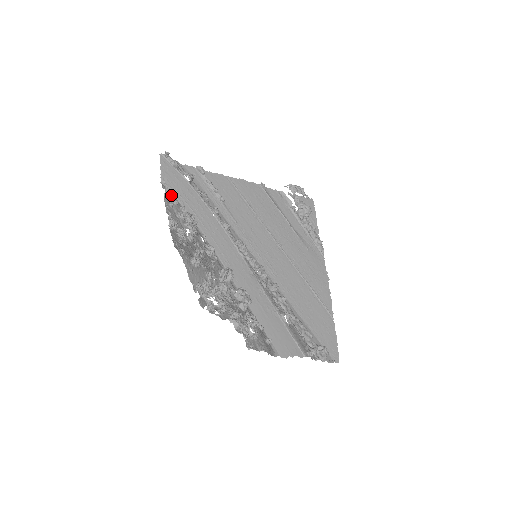
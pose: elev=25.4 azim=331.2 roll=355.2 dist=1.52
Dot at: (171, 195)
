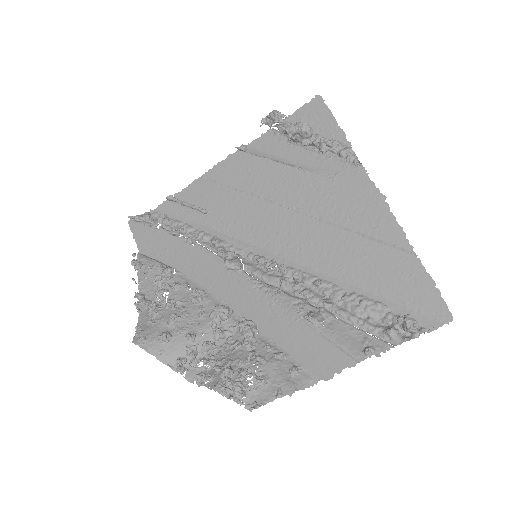
Dot at: (141, 265)
